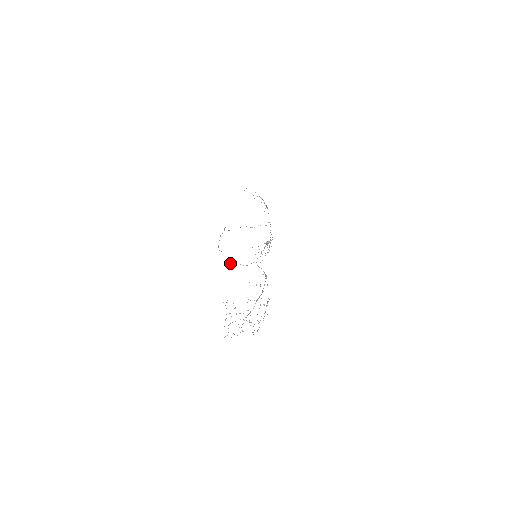
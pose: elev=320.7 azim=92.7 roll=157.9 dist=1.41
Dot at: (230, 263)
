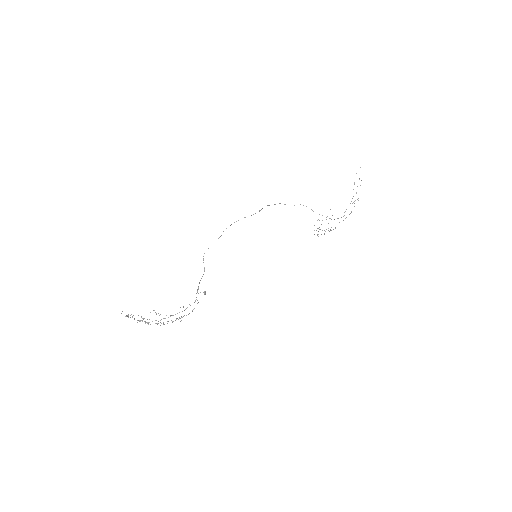
Dot at: (203, 259)
